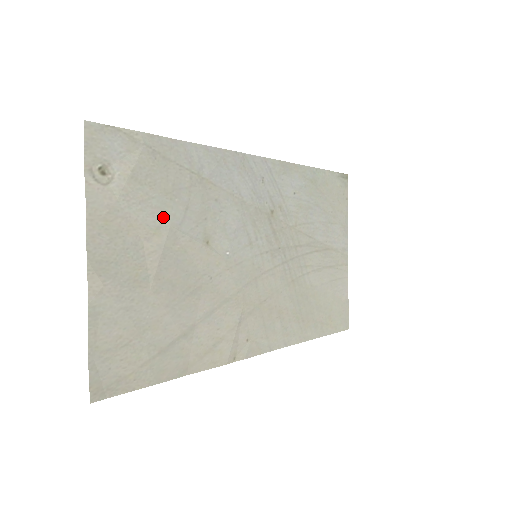
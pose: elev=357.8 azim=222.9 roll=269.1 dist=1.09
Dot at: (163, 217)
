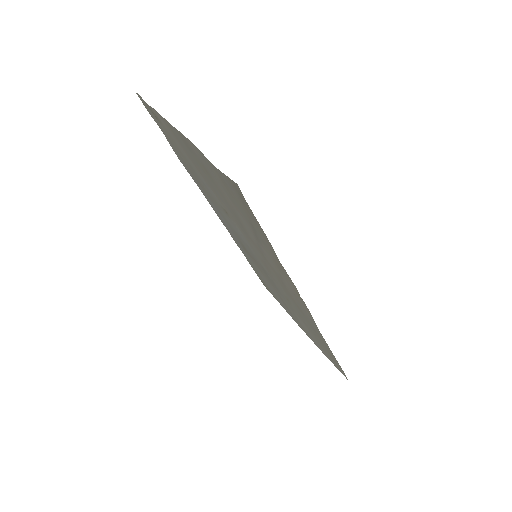
Dot at: (196, 170)
